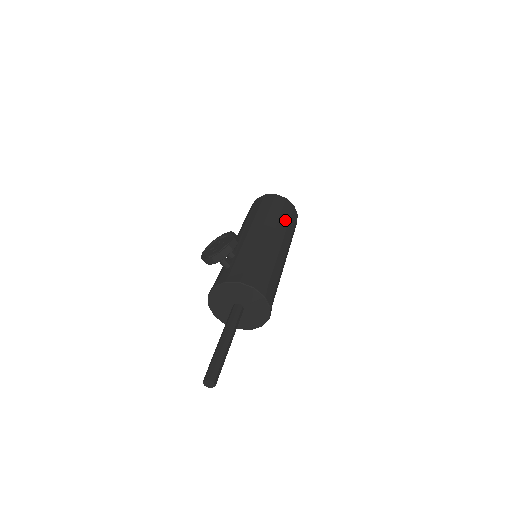
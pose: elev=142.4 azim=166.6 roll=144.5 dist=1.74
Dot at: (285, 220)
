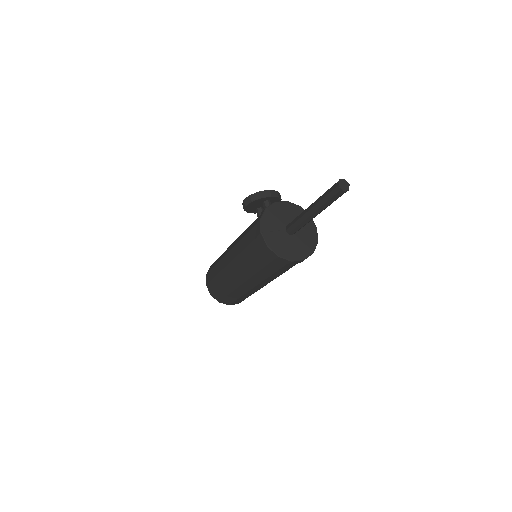
Dot at: occluded
